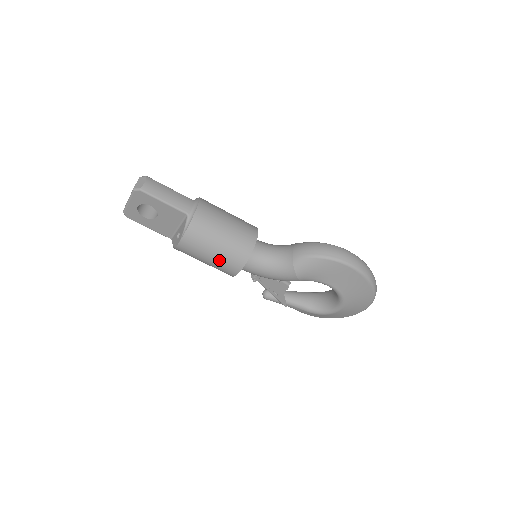
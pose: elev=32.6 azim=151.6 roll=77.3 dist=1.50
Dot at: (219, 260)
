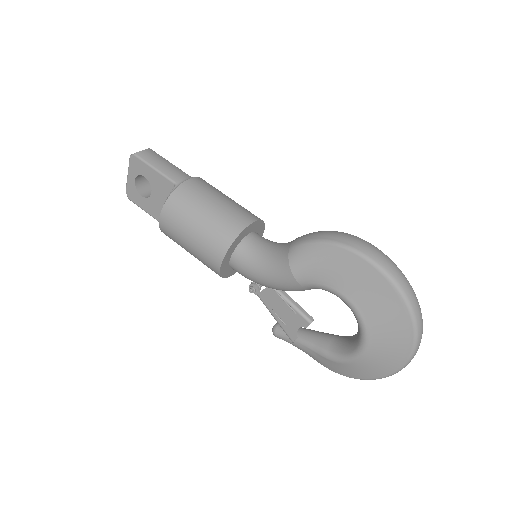
Dot at: (200, 242)
